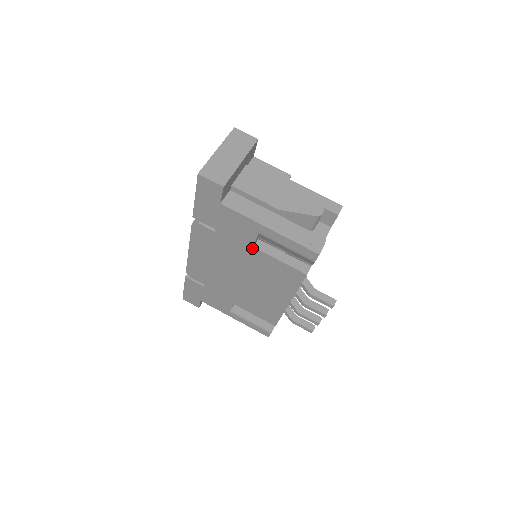
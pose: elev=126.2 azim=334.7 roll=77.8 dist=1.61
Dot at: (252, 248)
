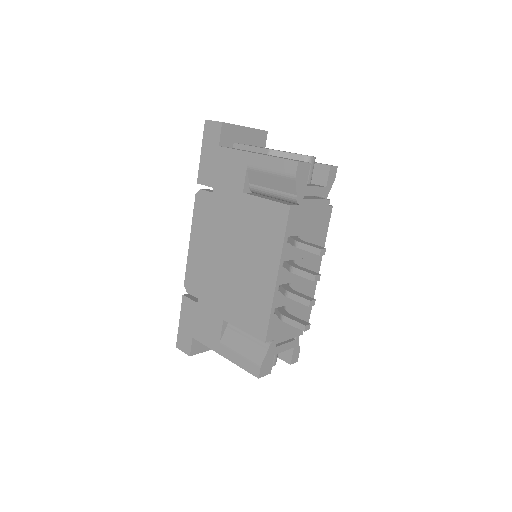
Dot at: (242, 195)
